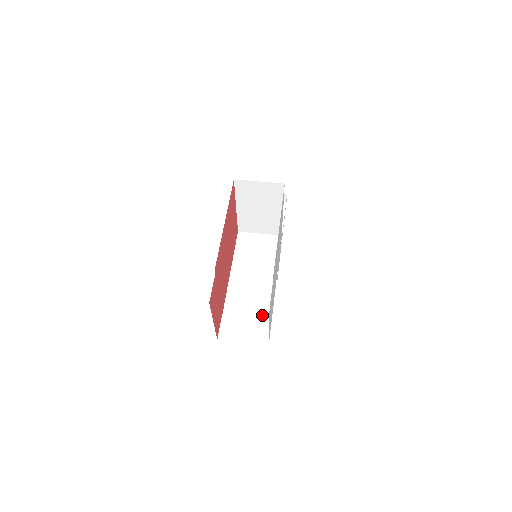
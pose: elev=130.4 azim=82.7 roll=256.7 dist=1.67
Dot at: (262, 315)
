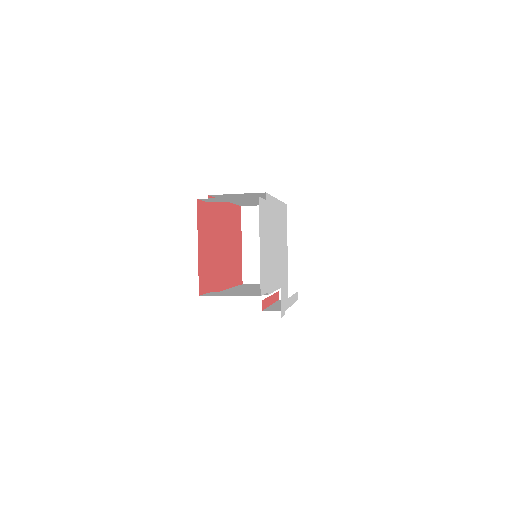
Dot at: occluded
